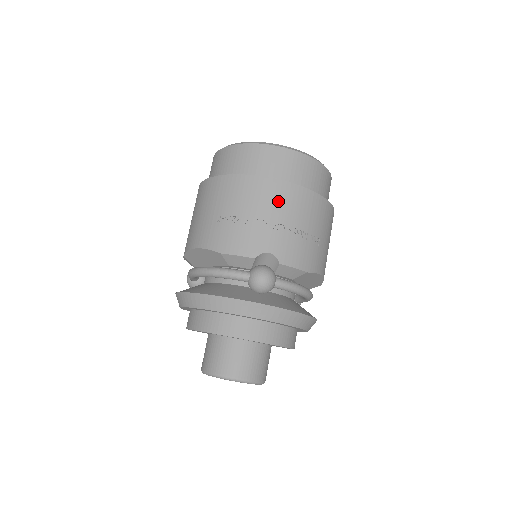
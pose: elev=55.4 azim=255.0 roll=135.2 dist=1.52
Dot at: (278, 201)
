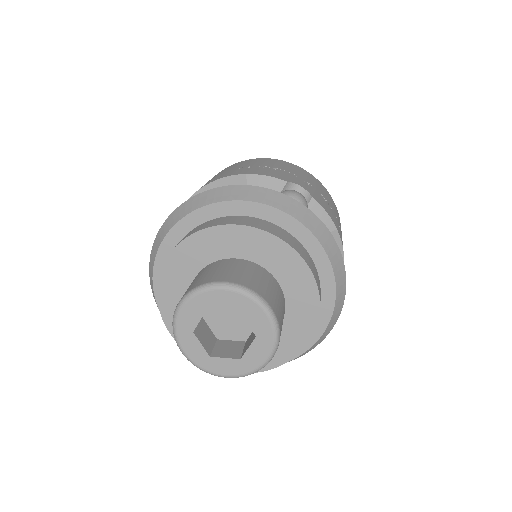
Dot at: (303, 174)
